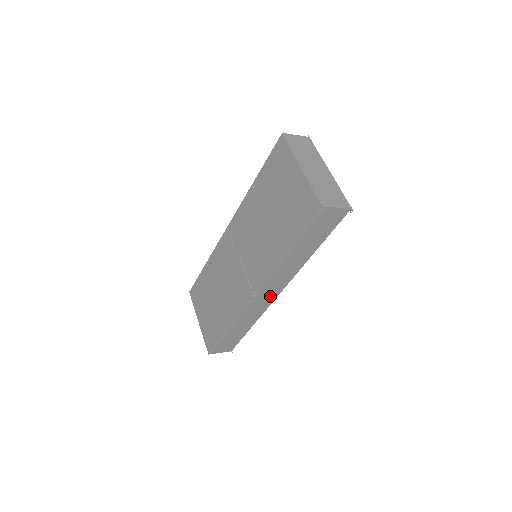
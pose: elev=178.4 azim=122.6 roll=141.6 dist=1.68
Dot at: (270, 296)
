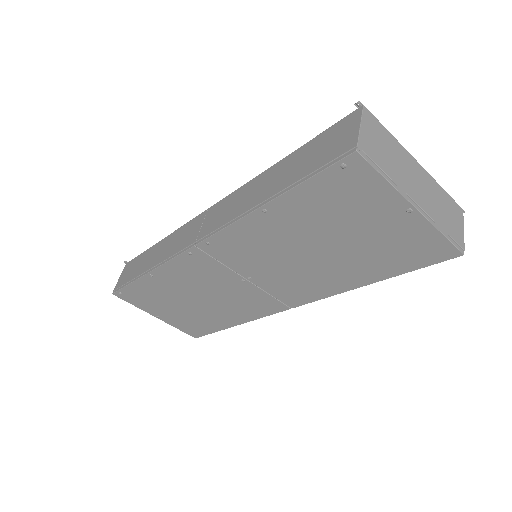
Dot at: occluded
